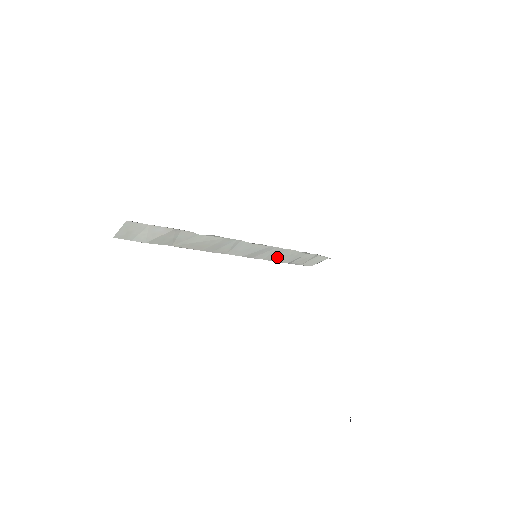
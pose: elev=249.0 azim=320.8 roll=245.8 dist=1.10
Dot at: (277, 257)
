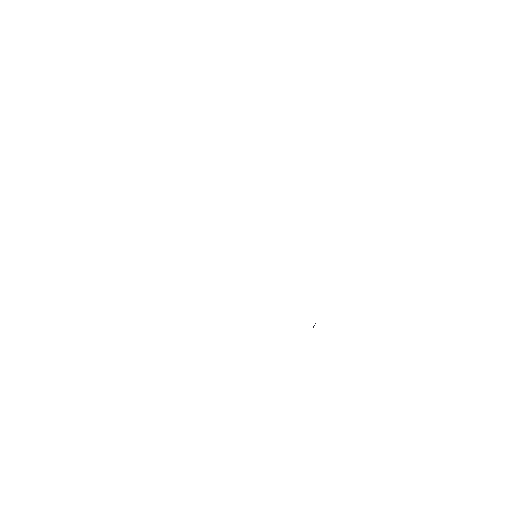
Dot at: occluded
